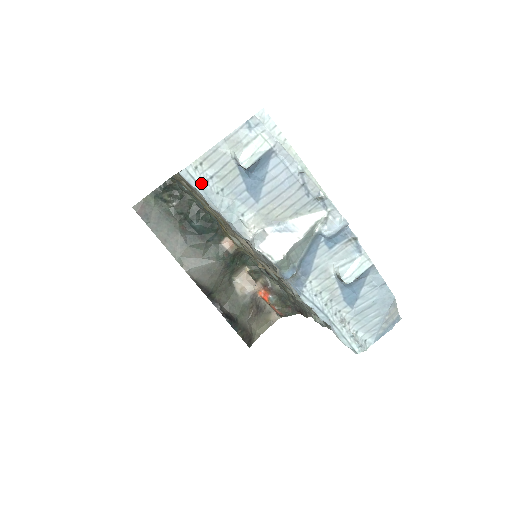
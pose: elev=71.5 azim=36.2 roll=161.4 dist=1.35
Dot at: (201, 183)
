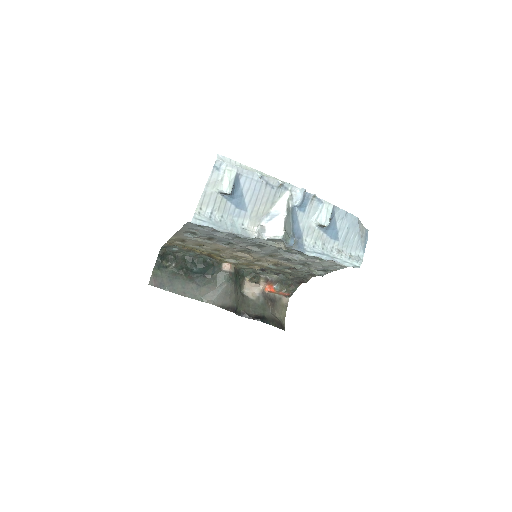
Dot at: (207, 220)
